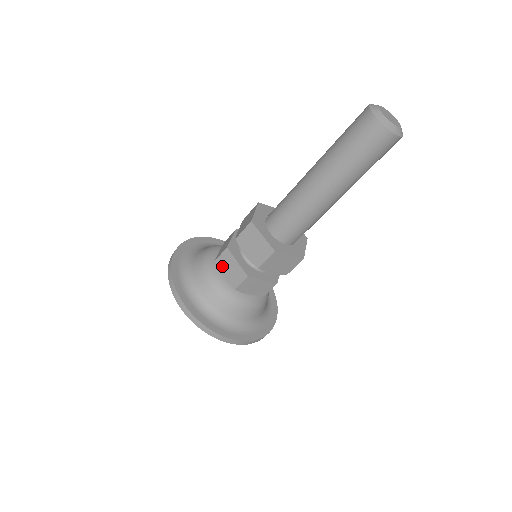
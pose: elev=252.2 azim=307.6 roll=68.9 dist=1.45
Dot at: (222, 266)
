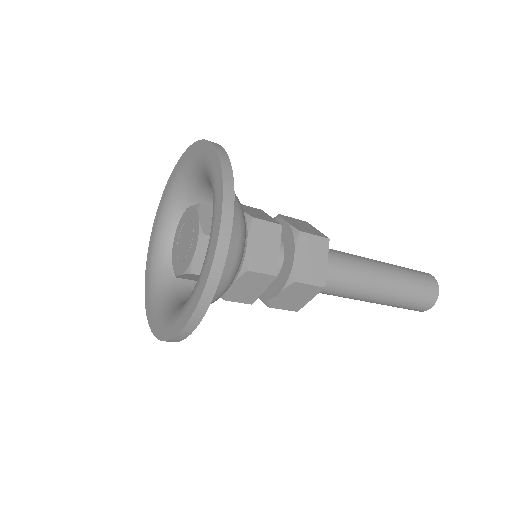
Dot at: (244, 207)
